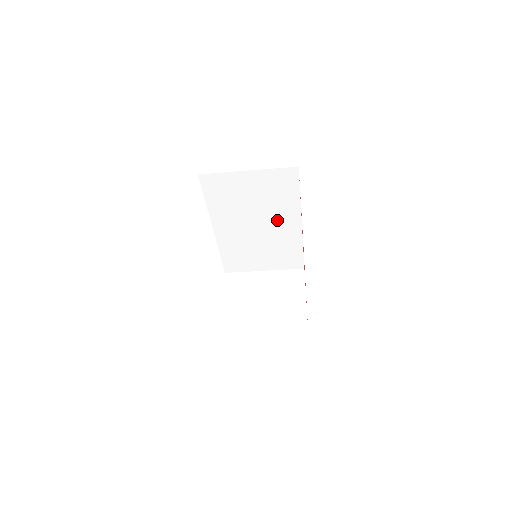
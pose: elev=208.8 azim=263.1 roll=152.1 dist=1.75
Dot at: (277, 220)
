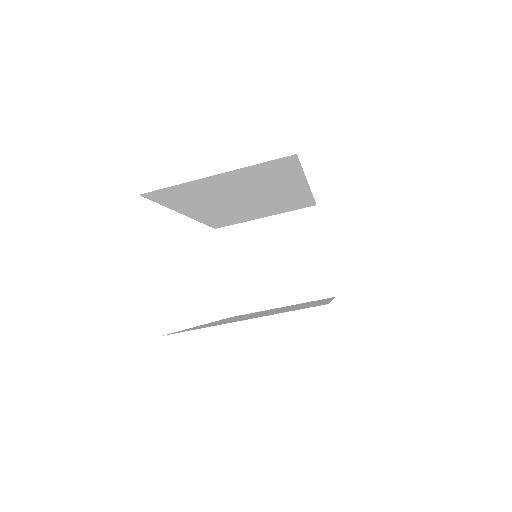
Dot at: (272, 191)
